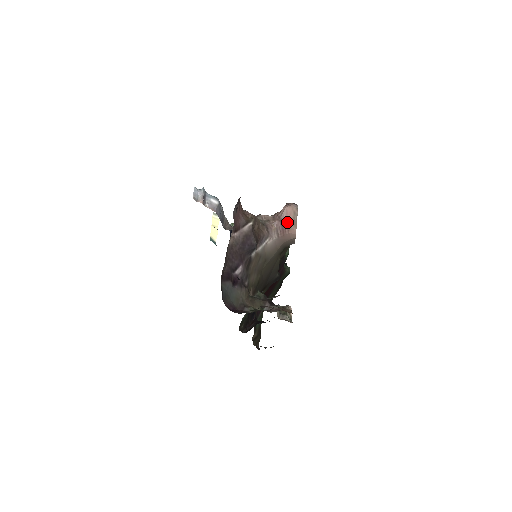
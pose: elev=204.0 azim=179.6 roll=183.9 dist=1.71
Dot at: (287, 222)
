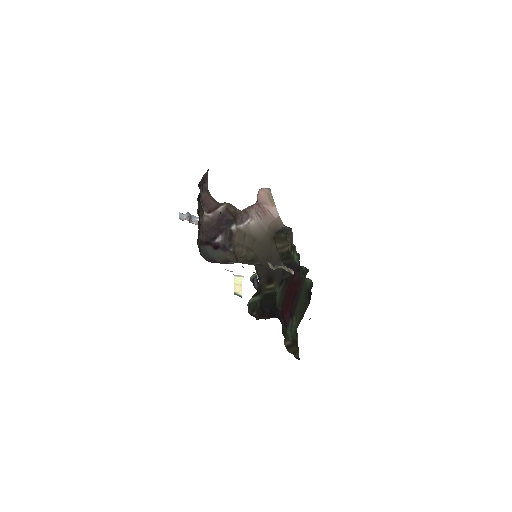
Dot at: (264, 203)
